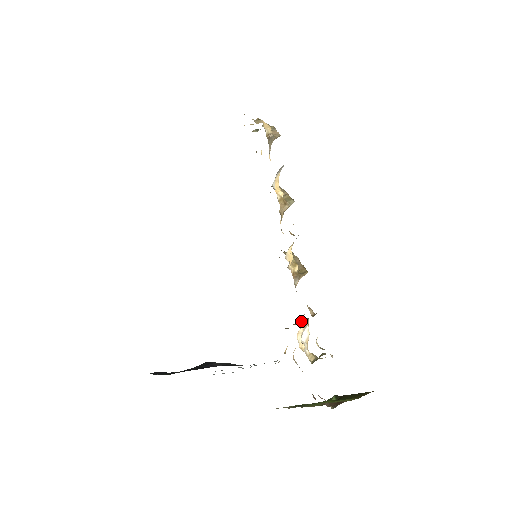
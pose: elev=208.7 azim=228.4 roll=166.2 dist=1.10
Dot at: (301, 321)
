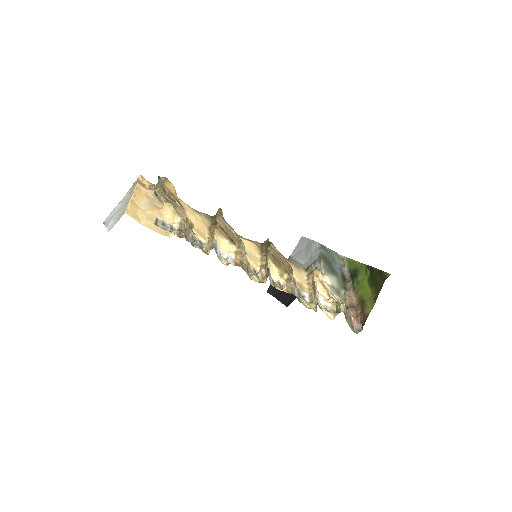
Dot at: (314, 283)
